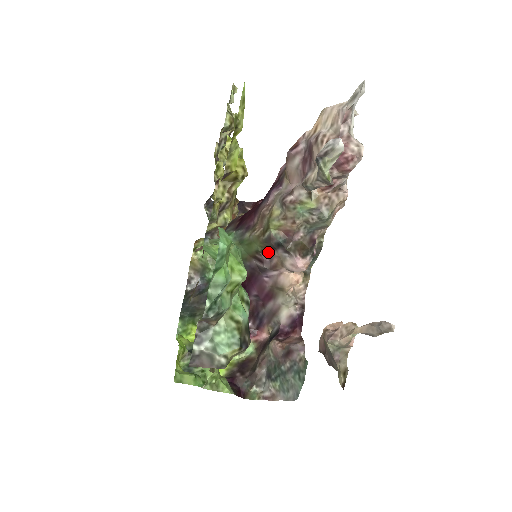
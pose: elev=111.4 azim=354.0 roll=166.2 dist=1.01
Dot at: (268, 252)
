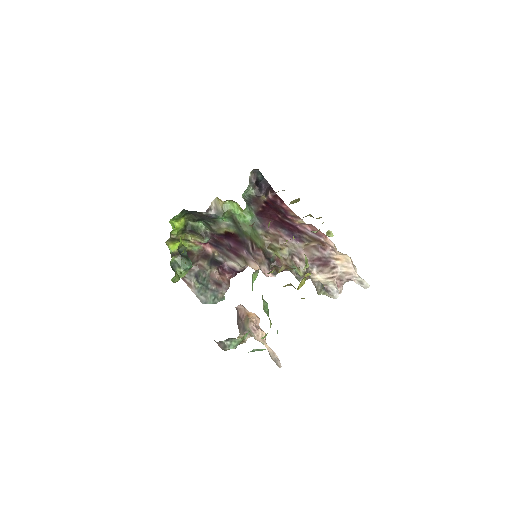
Dot at: (261, 252)
